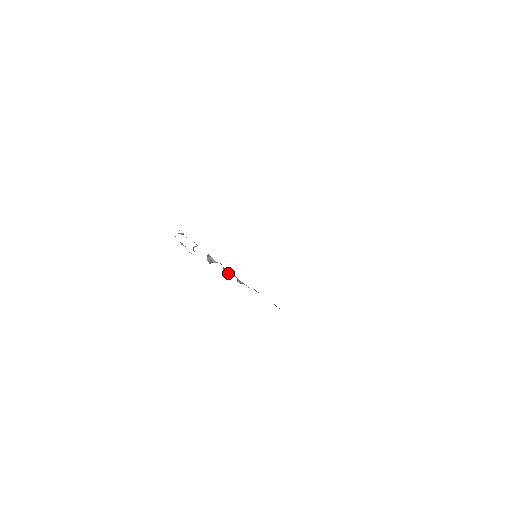
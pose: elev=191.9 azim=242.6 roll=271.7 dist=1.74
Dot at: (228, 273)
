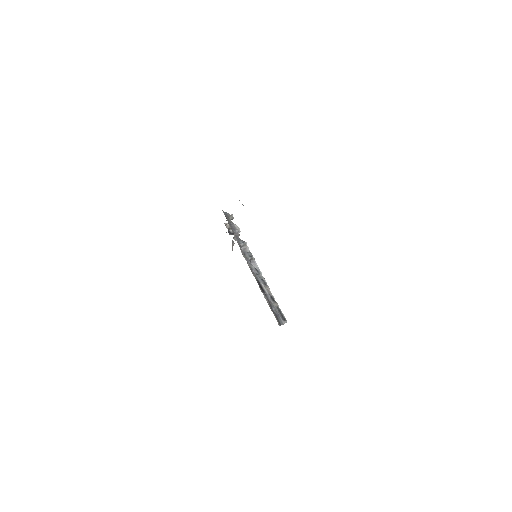
Dot at: (253, 265)
